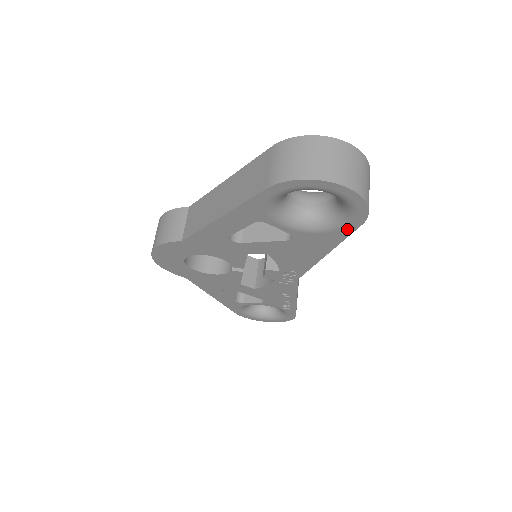
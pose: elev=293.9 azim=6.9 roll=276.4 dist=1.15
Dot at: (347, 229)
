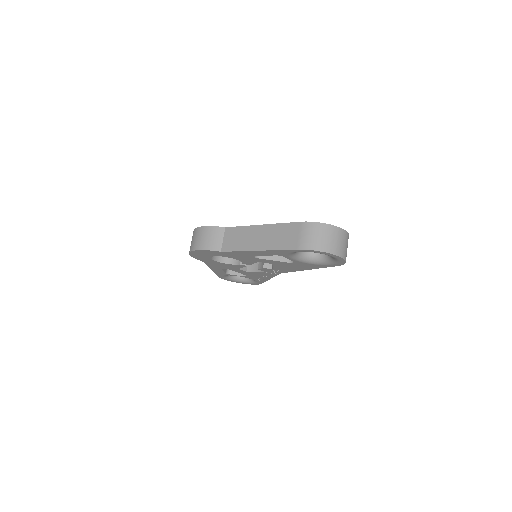
Dot at: (328, 266)
